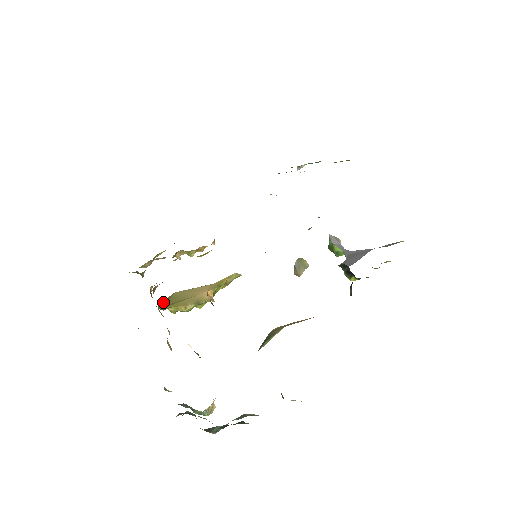
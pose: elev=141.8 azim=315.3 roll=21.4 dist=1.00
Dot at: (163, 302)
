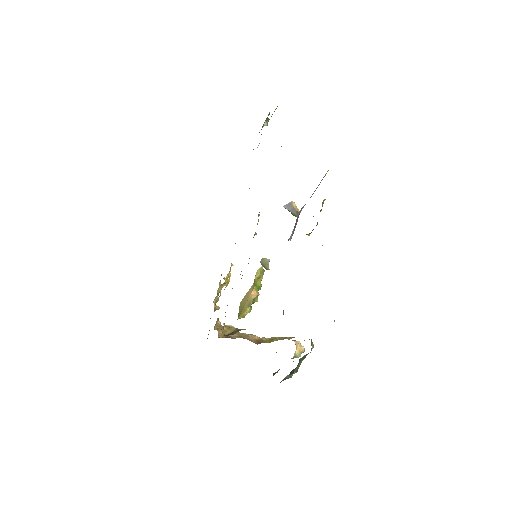
Dot at: occluded
